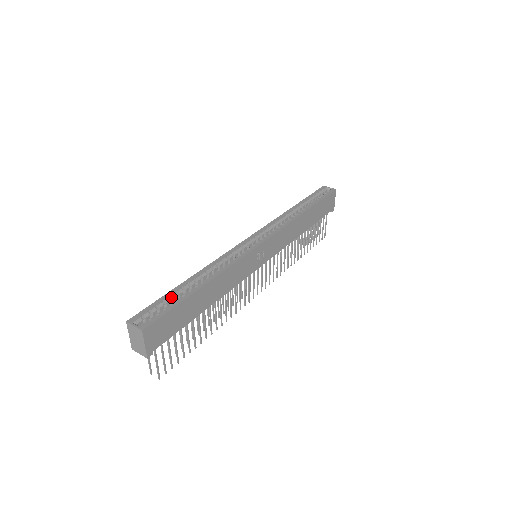
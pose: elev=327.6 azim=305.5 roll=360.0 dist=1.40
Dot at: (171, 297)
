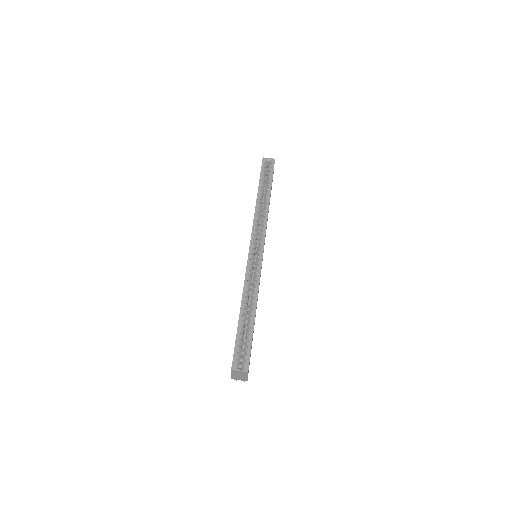
Dot at: (241, 333)
